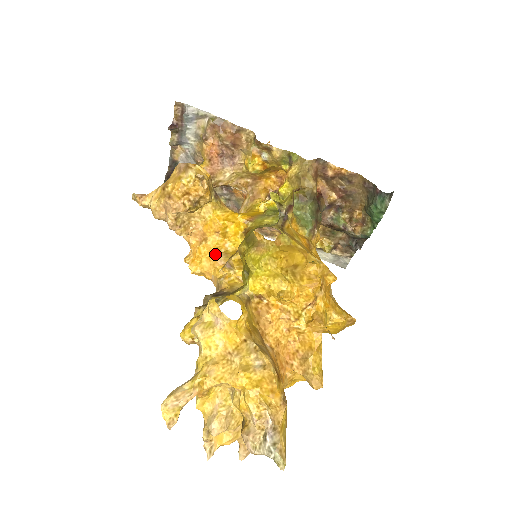
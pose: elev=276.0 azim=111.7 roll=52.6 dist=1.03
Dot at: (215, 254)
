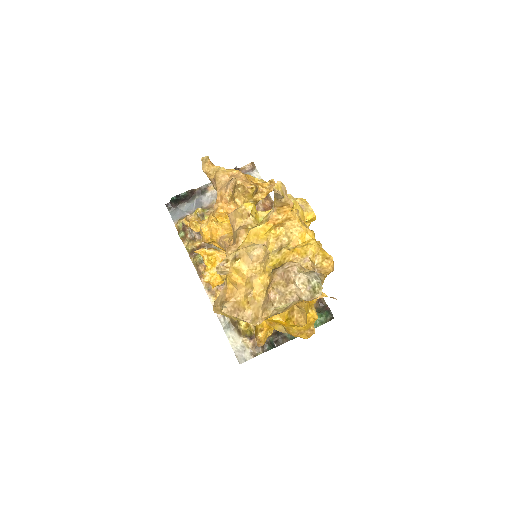
Dot at: occluded
